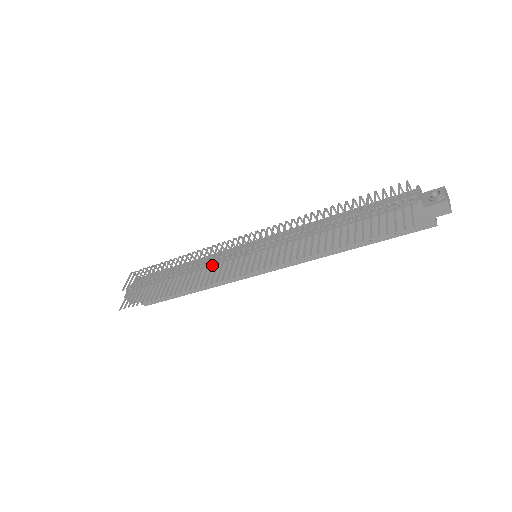
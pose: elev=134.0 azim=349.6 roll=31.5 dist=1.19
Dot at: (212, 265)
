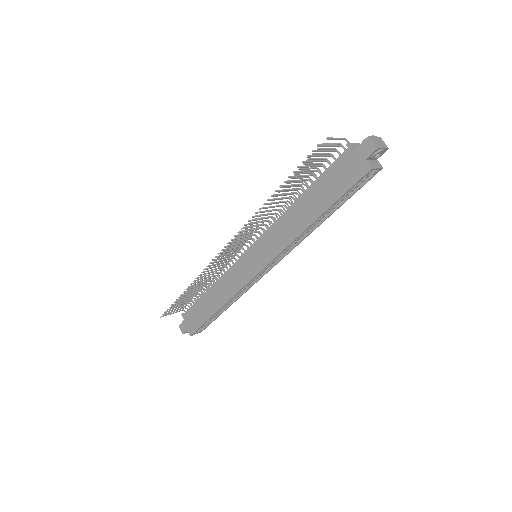
Dot at: (222, 264)
